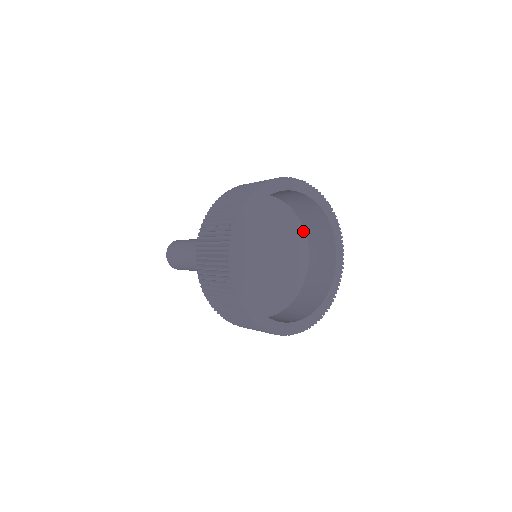
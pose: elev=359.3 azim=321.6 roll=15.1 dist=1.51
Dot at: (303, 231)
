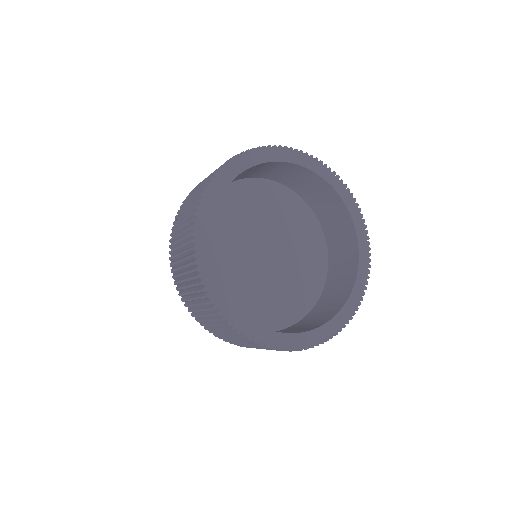
Dot at: (312, 214)
